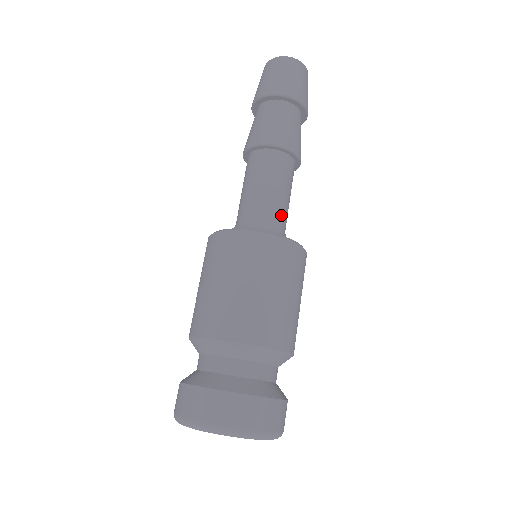
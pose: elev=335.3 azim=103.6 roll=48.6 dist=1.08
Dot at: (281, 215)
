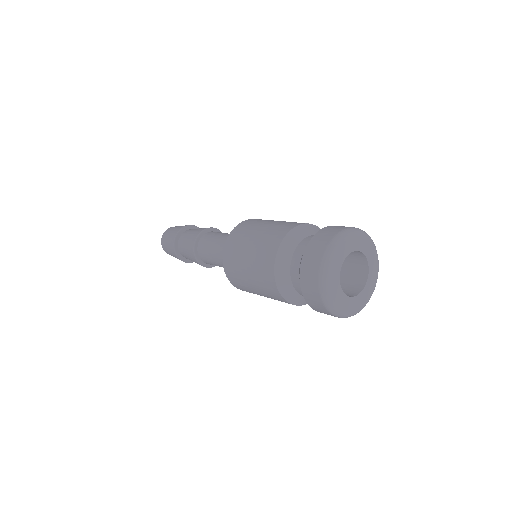
Dot at: occluded
